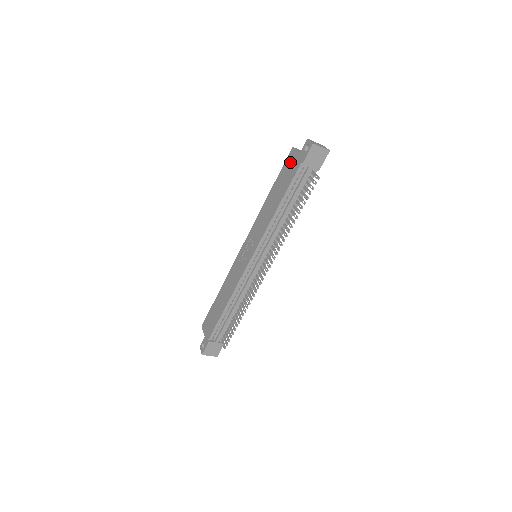
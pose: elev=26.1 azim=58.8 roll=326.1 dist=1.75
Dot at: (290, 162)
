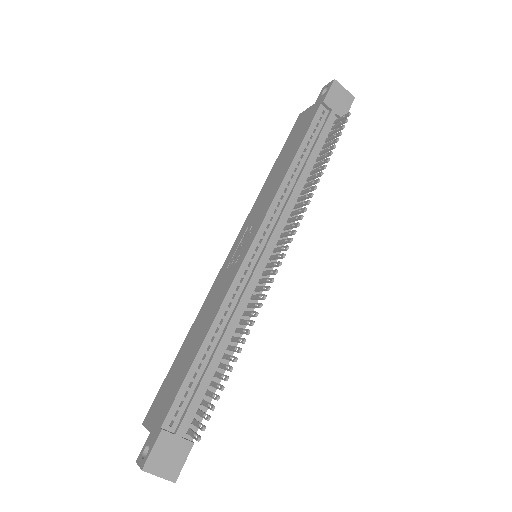
Dot at: (300, 121)
